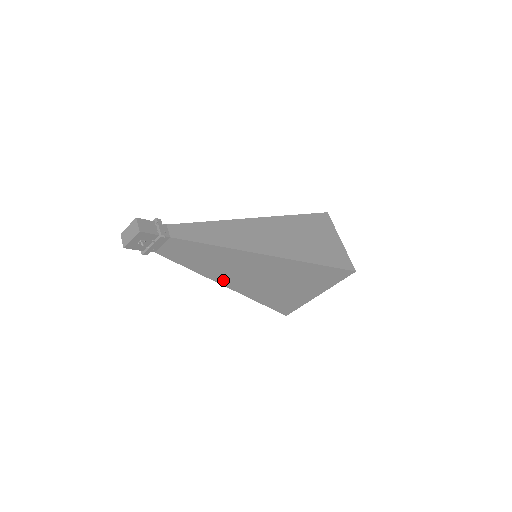
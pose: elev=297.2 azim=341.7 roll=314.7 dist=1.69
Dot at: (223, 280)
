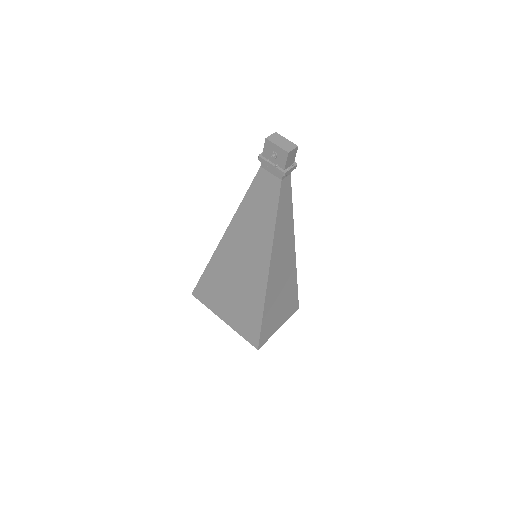
Dot at: (232, 232)
